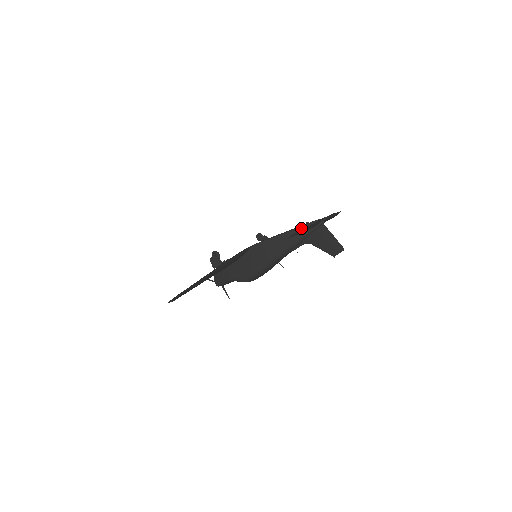
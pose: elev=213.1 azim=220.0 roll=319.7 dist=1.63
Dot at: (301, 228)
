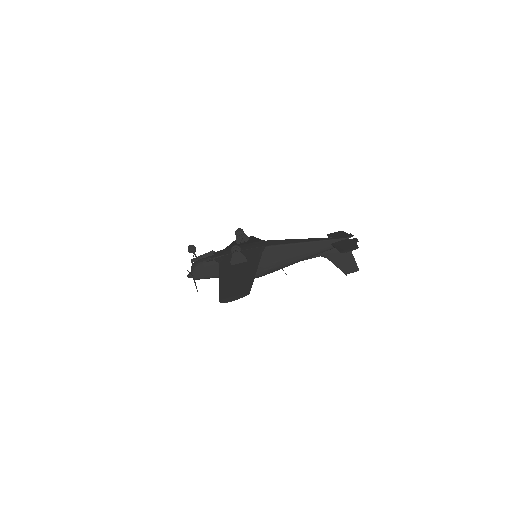
Dot at: (327, 242)
